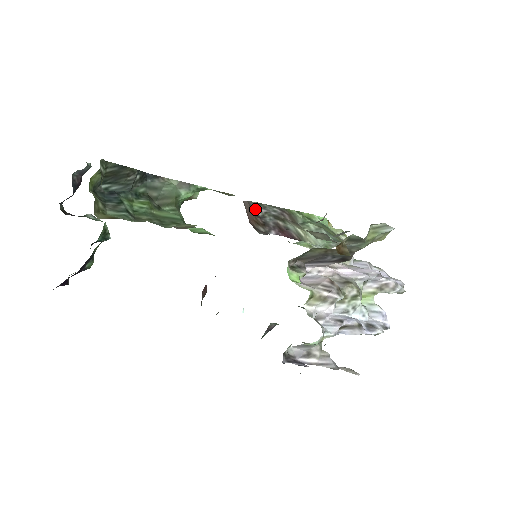
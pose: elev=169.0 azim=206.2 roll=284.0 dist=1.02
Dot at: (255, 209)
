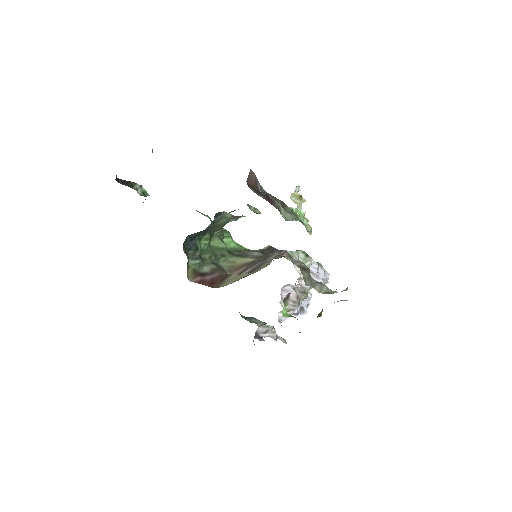
Dot at: (259, 188)
